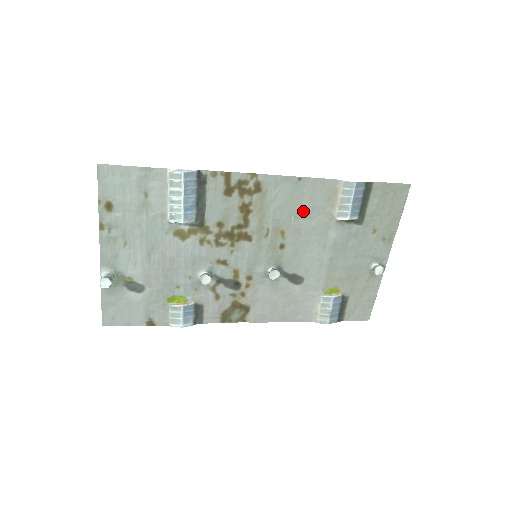
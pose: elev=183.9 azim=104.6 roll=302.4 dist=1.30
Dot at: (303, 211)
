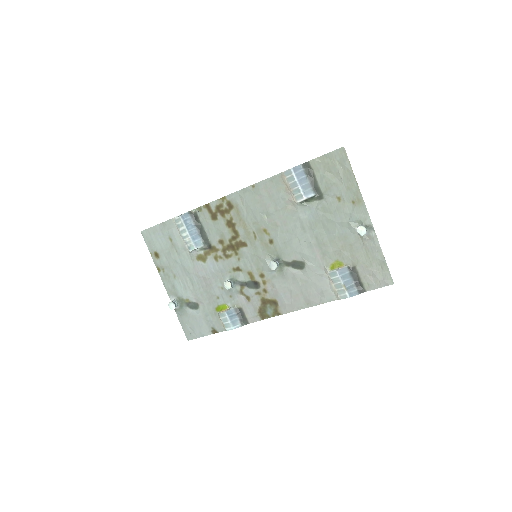
Dot at: (269, 208)
